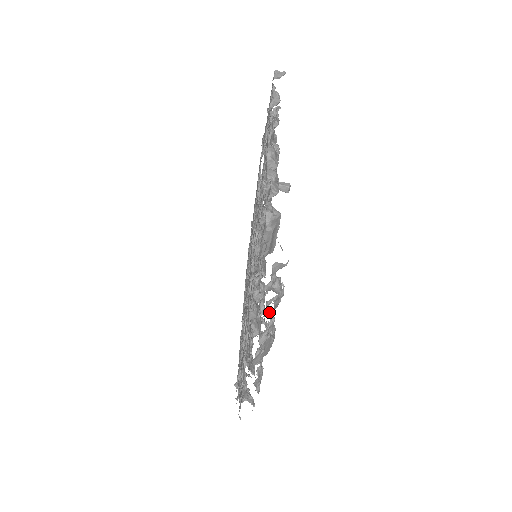
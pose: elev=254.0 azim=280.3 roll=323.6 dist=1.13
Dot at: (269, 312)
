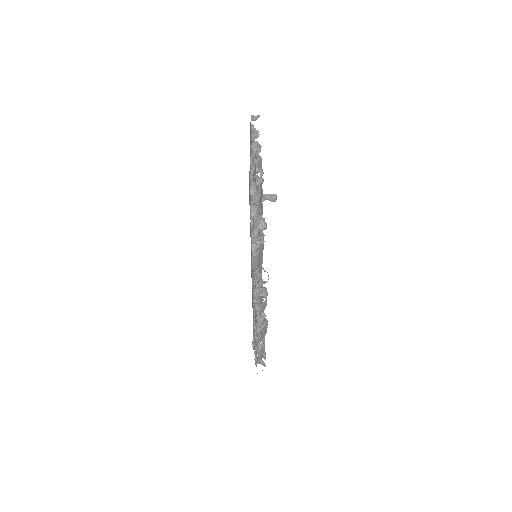
Dot at: (259, 314)
